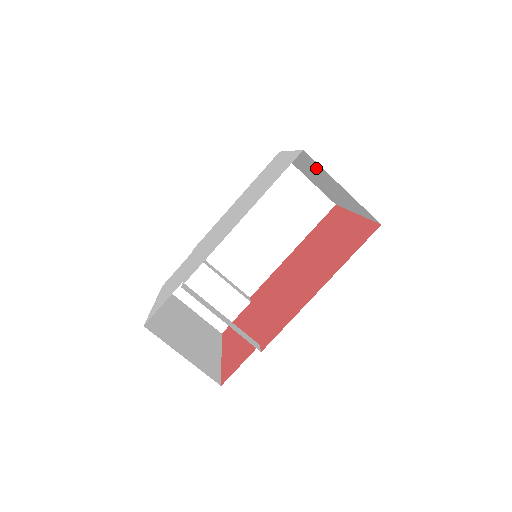
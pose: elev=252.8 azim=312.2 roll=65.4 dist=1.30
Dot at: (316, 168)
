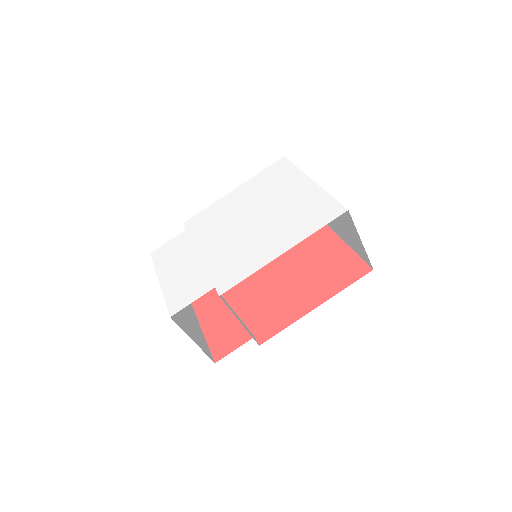
Dot at: occluded
